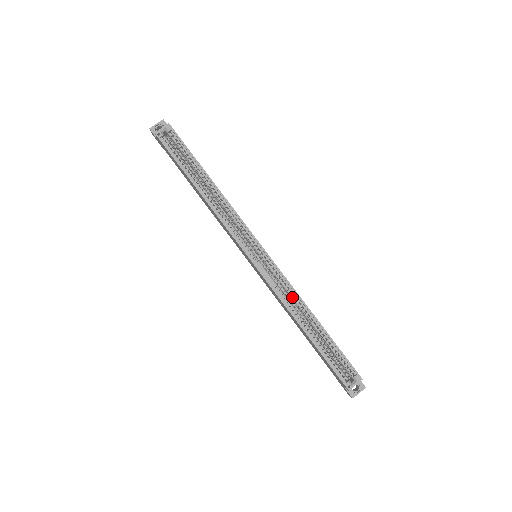
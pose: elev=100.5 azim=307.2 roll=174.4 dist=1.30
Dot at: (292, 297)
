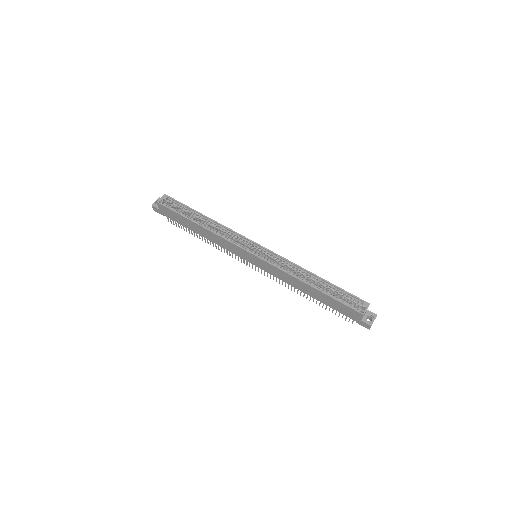
Dot at: (293, 269)
